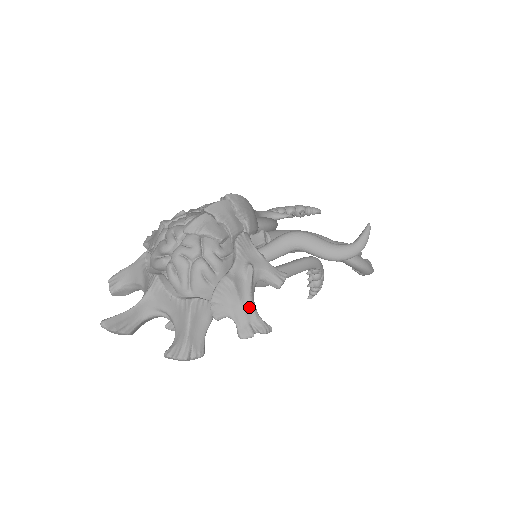
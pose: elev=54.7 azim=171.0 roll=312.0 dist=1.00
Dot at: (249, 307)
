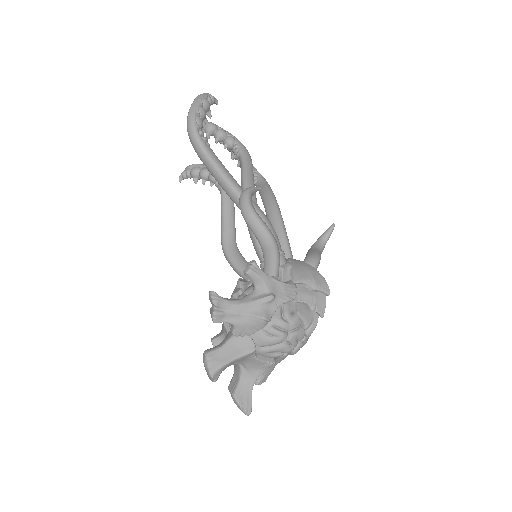
Dot at: occluded
